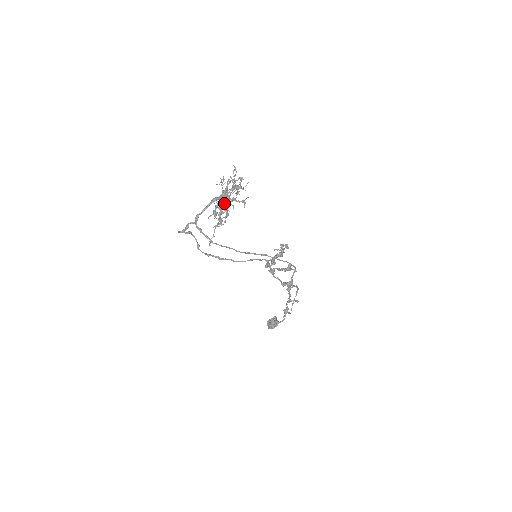
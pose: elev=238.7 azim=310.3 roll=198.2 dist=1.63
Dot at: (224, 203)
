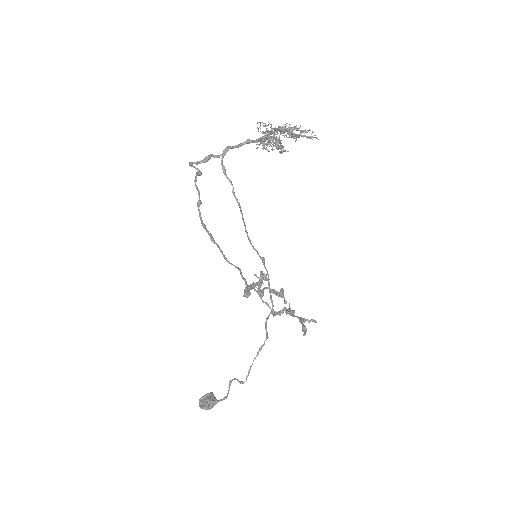
Dot at: (264, 147)
